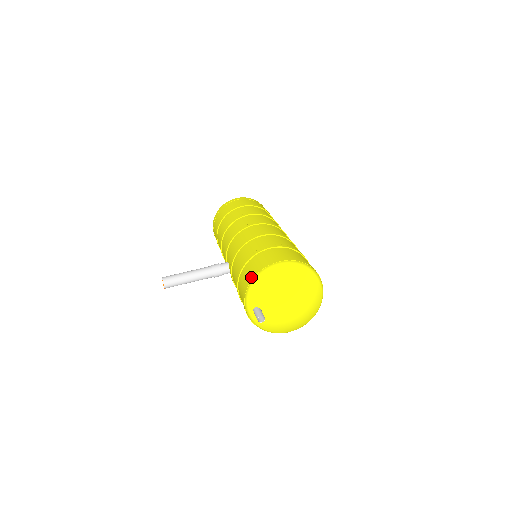
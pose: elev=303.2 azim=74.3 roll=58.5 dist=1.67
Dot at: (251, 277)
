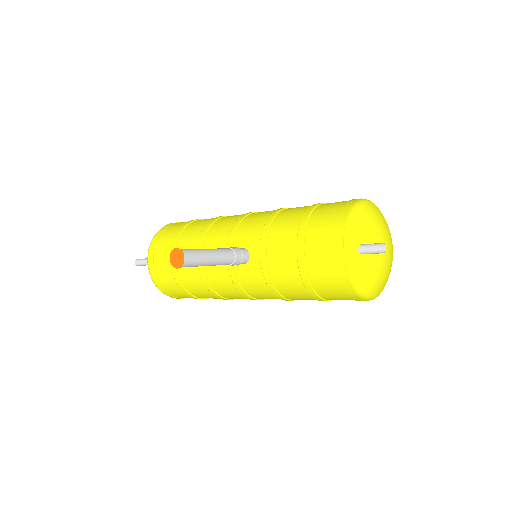
Dot at: (344, 211)
